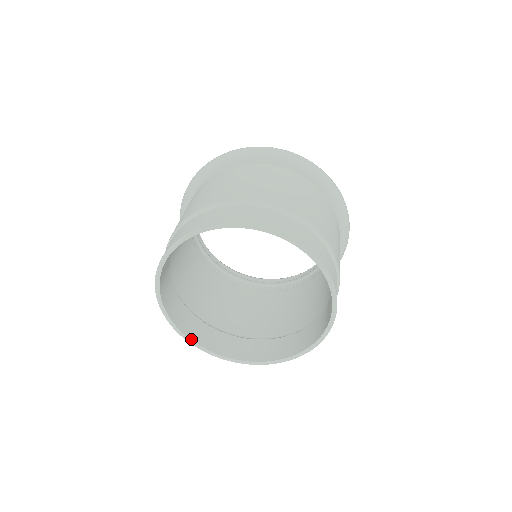
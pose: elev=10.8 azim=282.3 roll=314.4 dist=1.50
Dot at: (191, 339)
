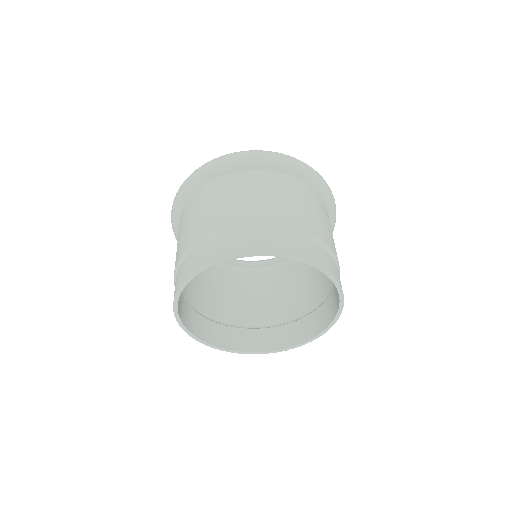
Dot at: (253, 351)
